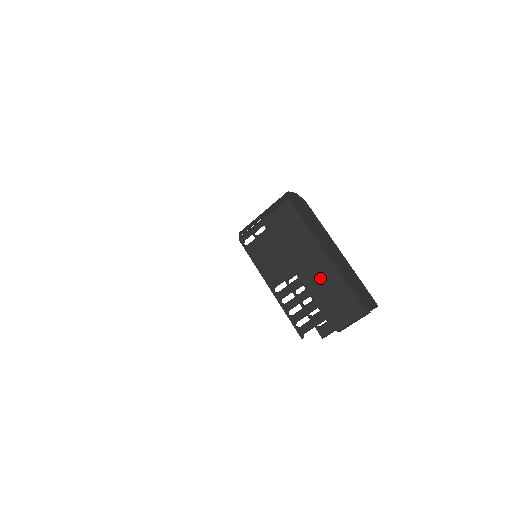
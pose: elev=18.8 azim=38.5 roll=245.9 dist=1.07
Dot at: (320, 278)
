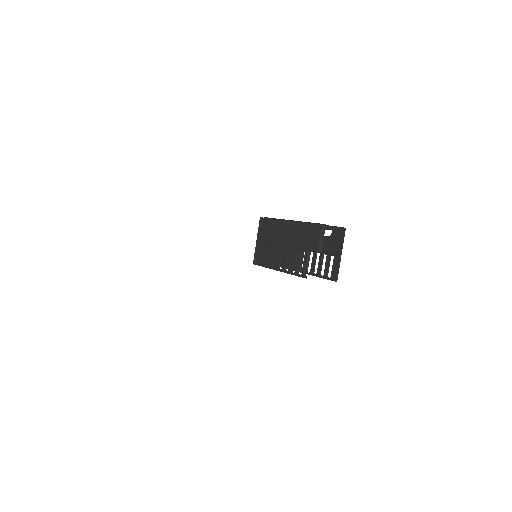
Dot at: (293, 235)
